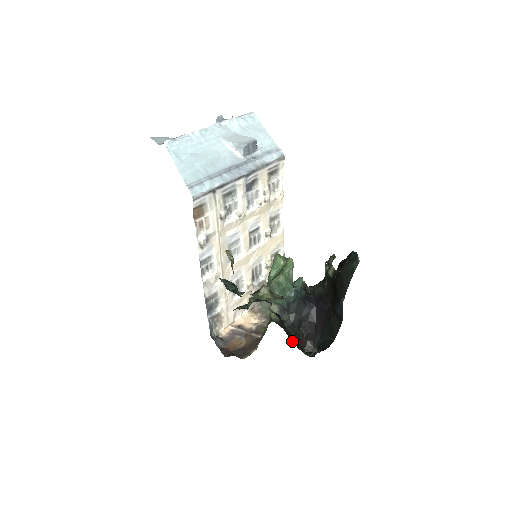
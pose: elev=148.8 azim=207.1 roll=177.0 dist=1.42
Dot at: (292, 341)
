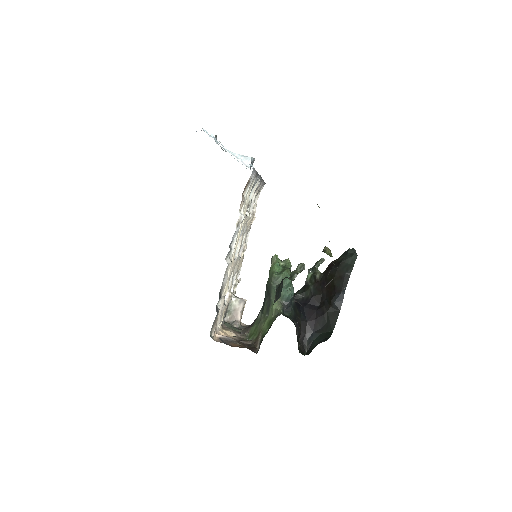
Dot at: occluded
